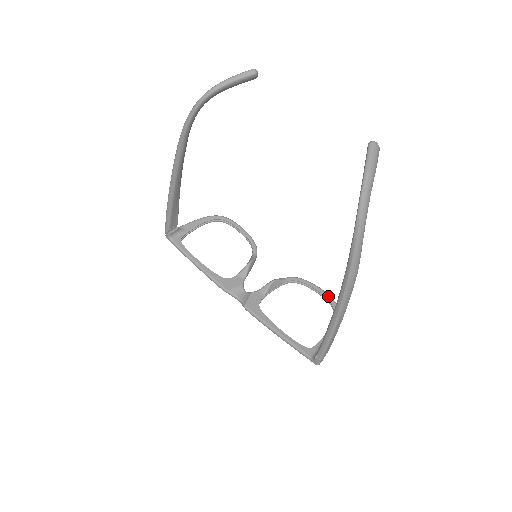
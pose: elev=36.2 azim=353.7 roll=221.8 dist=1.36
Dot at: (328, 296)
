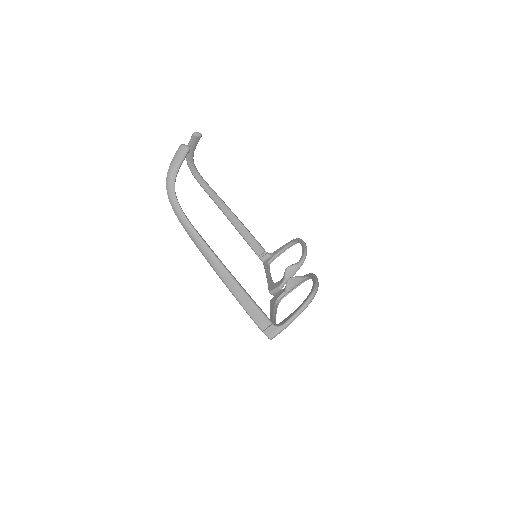
Dot at: (314, 283)
